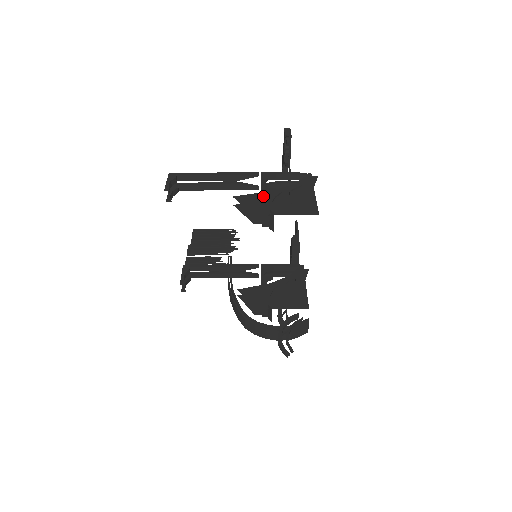
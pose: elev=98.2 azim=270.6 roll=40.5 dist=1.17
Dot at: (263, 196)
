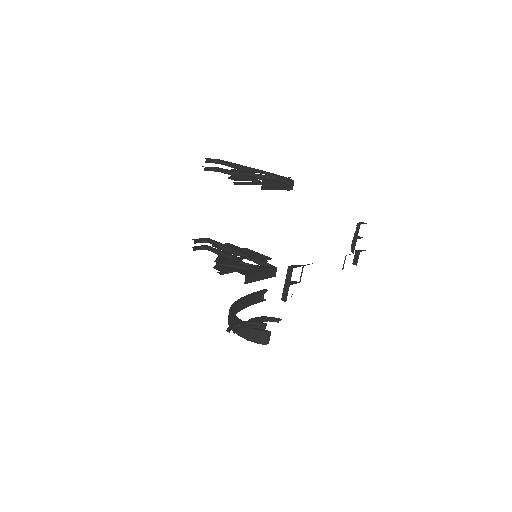
Dot at: (246, 170)
